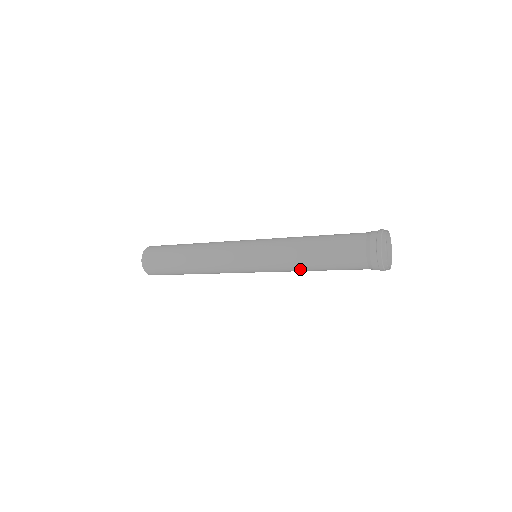
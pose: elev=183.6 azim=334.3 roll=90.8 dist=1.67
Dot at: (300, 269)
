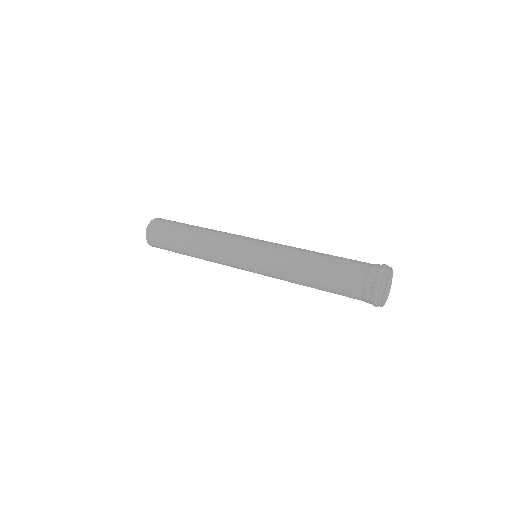
Dot at: (294, 281)
